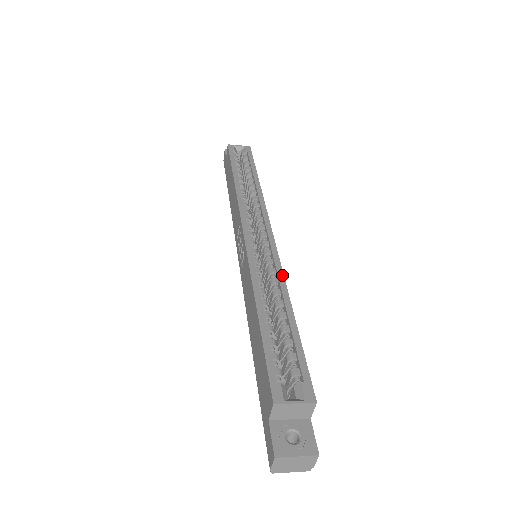
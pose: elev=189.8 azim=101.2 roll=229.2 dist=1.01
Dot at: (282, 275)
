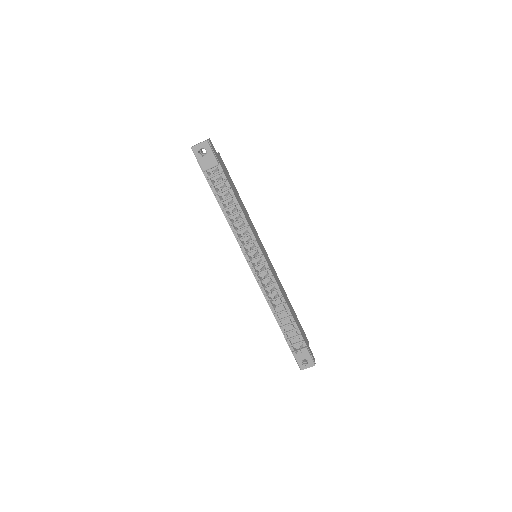
Dot at: (251, 222)
